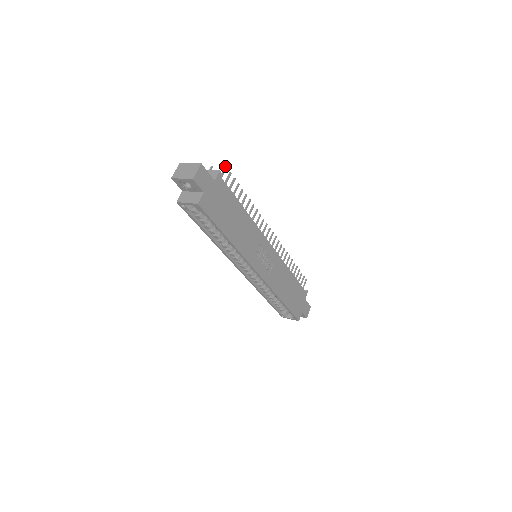
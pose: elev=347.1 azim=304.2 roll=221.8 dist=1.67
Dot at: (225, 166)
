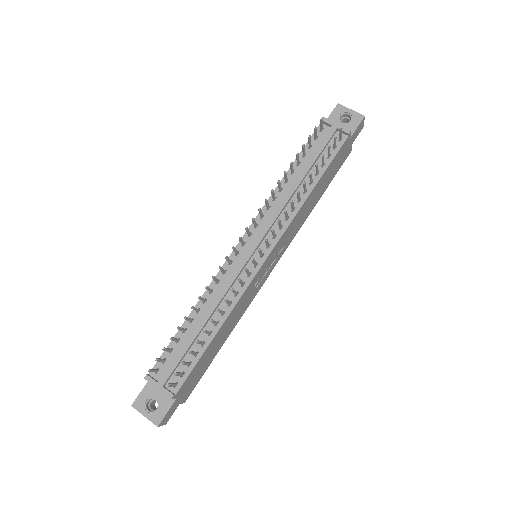
Dot at: occluded
